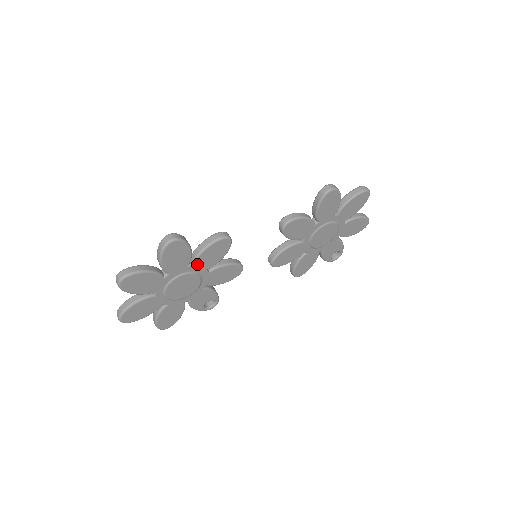
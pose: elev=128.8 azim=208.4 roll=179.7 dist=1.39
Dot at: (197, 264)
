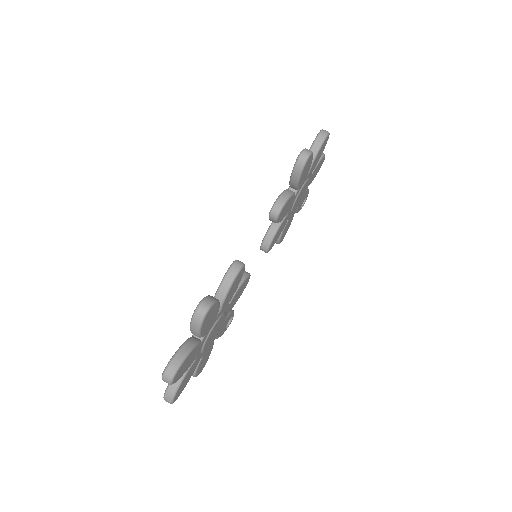
Dot at: (223, 307)
